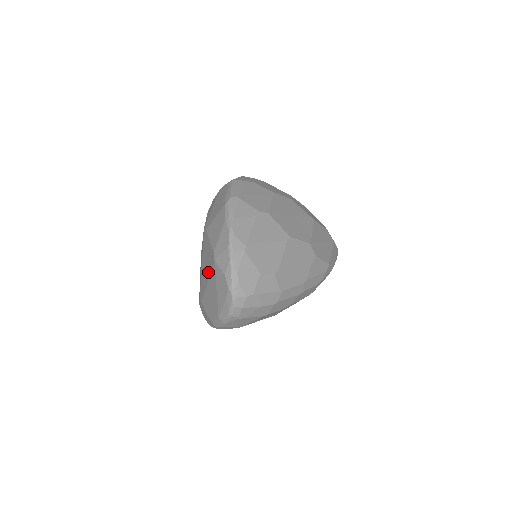
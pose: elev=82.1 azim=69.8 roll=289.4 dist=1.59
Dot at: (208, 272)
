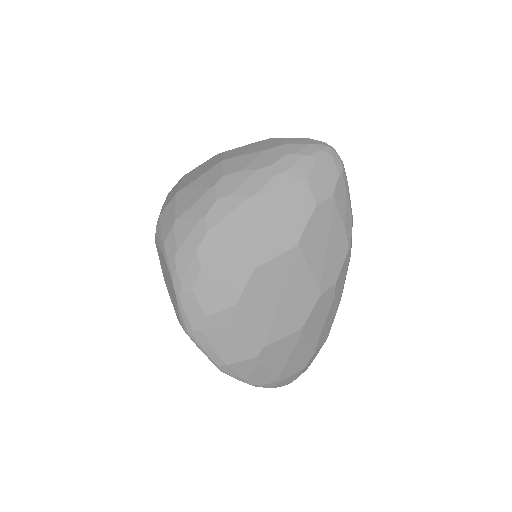
Dot at: occluded
